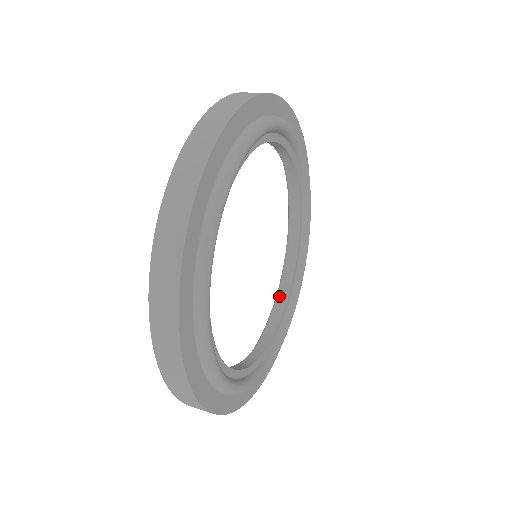
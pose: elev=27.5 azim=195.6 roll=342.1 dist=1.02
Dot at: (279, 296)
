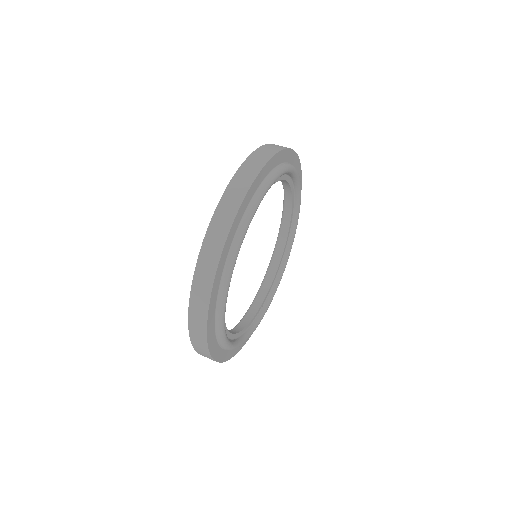
Dot at: (268, 274)
